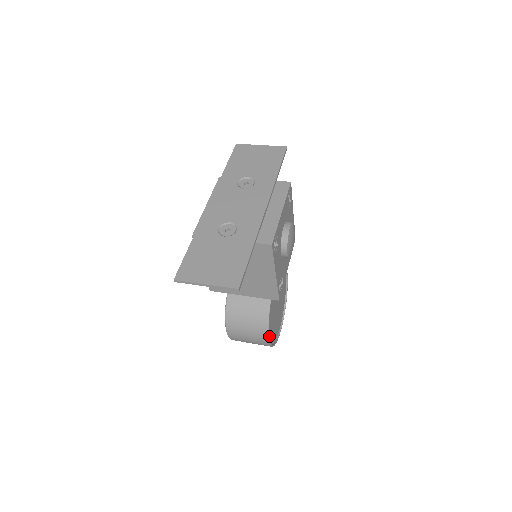
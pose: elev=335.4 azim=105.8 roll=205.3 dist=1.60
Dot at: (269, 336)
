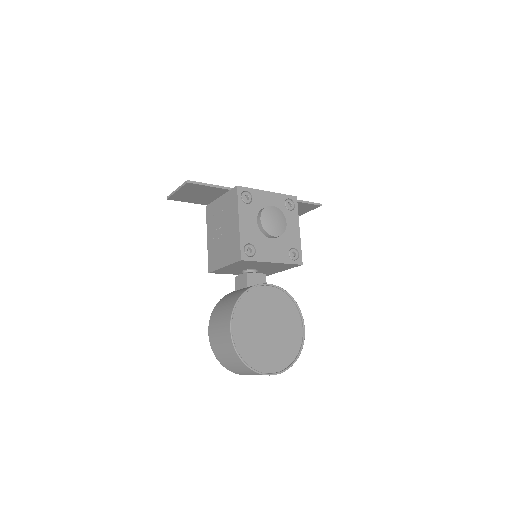
Dot at: (235, 331)
